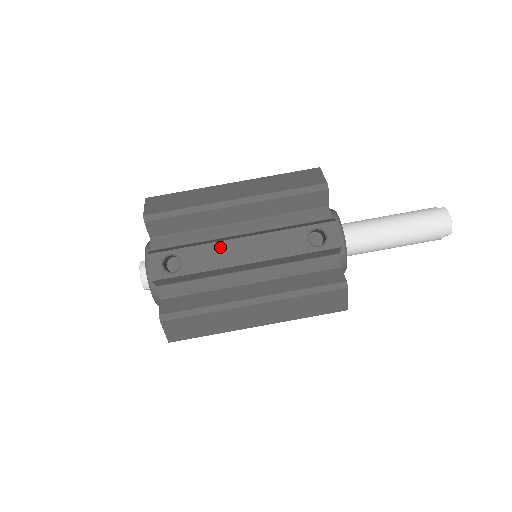
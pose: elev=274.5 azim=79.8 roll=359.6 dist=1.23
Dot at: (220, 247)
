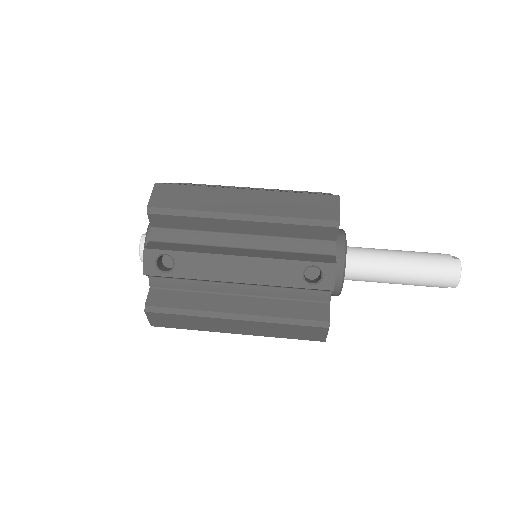
Dot at: (215, 260)
